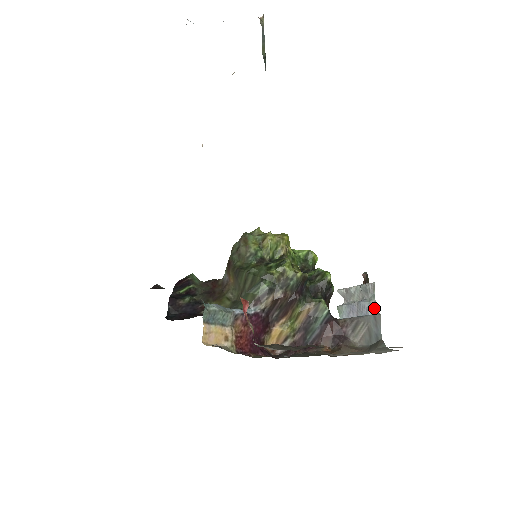
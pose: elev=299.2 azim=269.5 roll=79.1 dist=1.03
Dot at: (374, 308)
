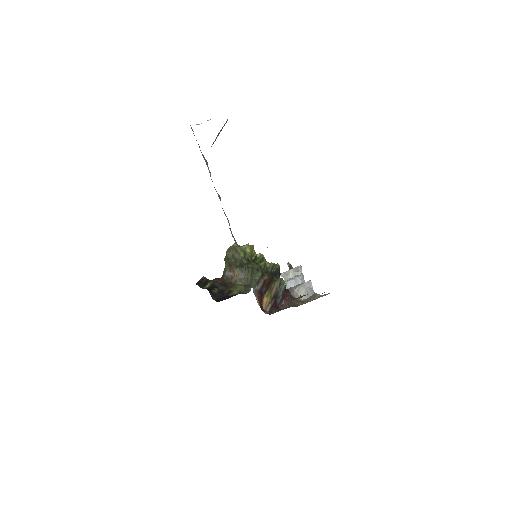
Dot at: occluded
